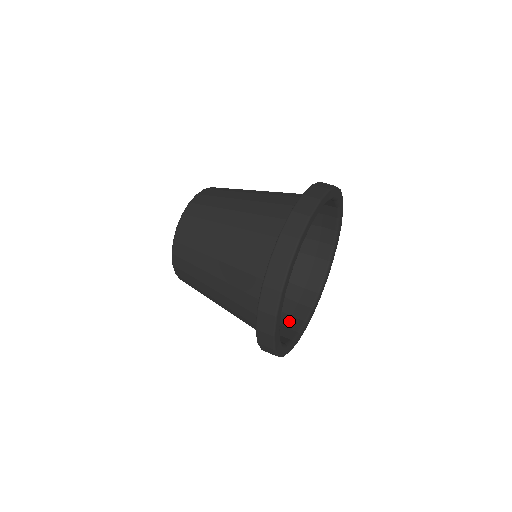
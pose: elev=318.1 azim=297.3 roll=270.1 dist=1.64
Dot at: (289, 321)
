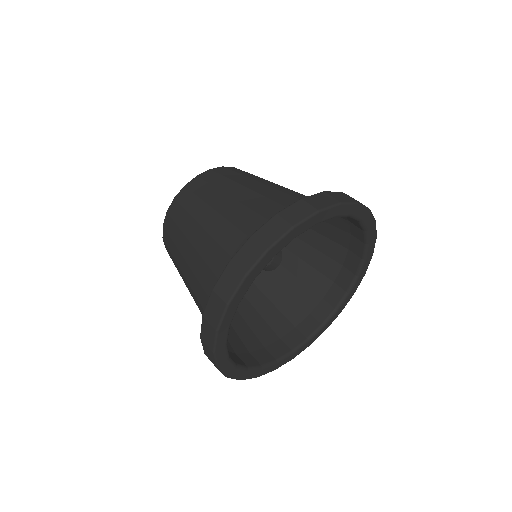
Dot at: (318, 306)
